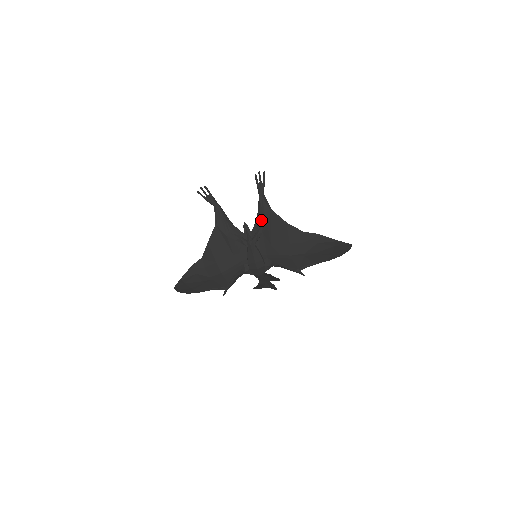
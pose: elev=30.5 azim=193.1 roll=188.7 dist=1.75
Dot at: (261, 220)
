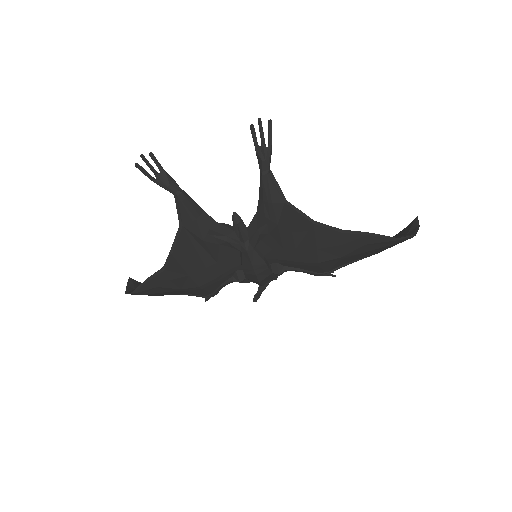
Dot at: (265, 215)
